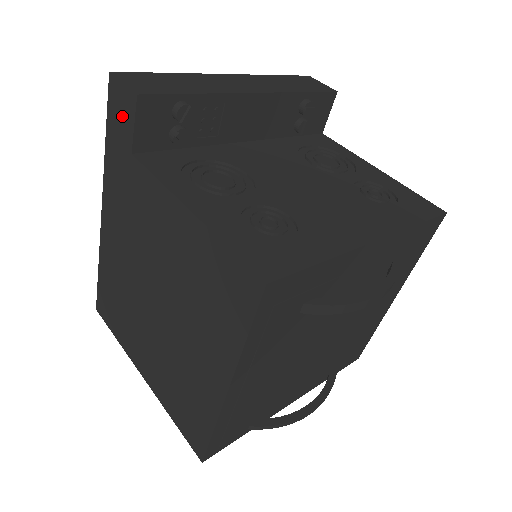
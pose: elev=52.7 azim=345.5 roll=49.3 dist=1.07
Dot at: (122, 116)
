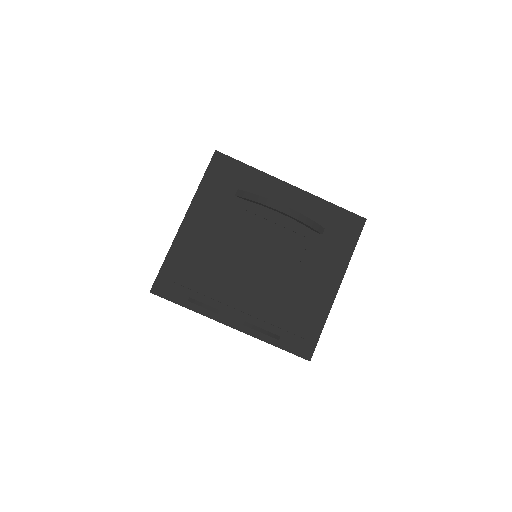
Dot at: occluded
